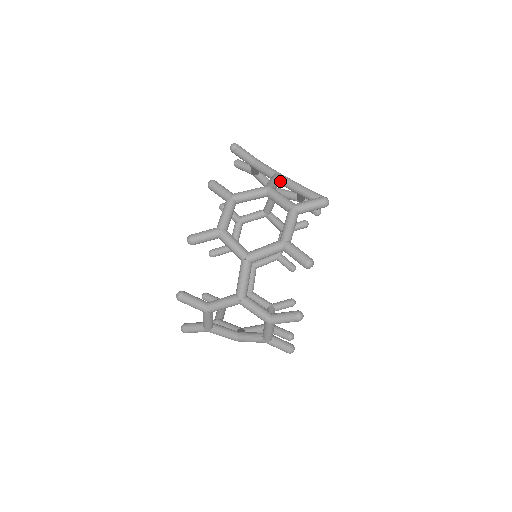
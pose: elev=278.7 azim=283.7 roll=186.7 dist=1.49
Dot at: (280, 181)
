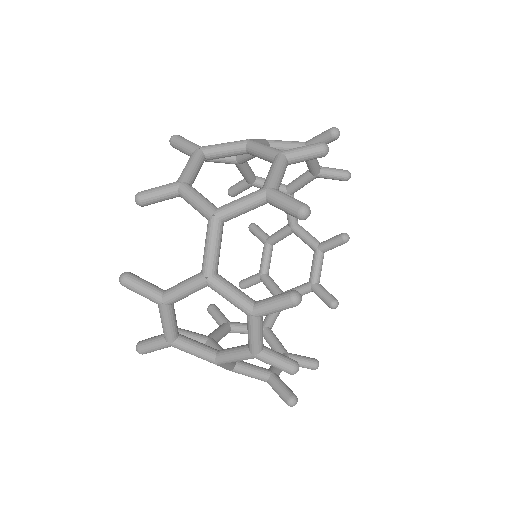
Dot at: (297, 220)
